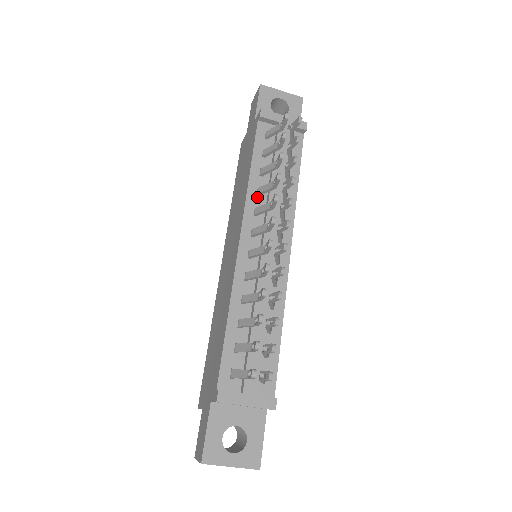
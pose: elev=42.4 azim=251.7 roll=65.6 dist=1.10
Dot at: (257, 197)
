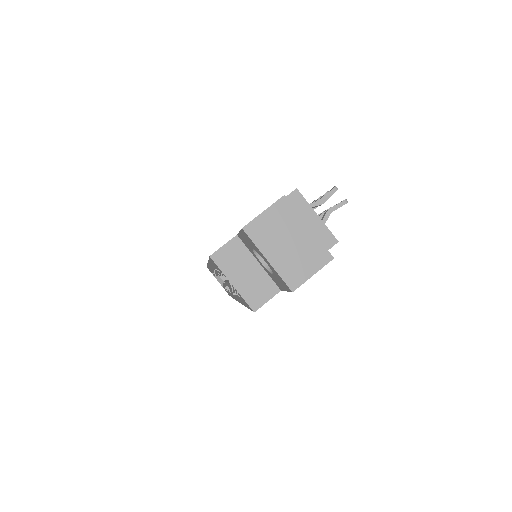
Dot at: occluded
